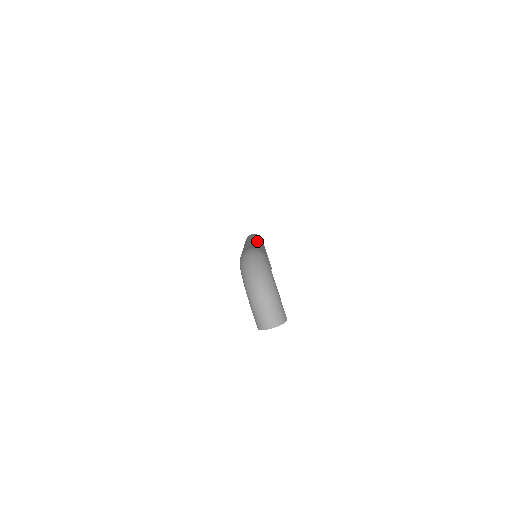
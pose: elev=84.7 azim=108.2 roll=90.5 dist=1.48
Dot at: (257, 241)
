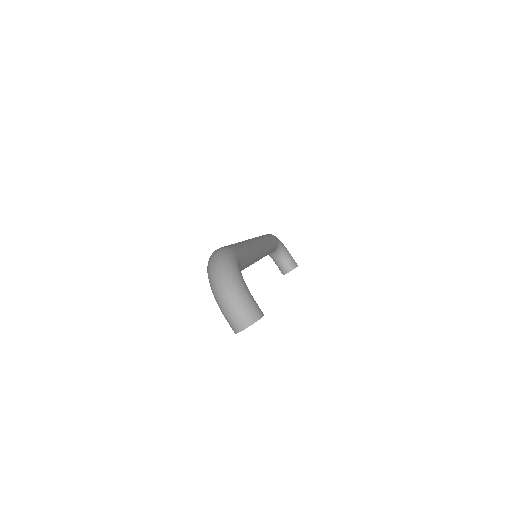
Dot at: (247, 240)
